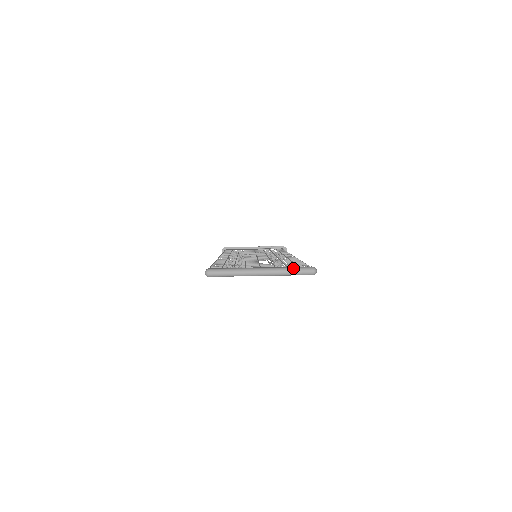
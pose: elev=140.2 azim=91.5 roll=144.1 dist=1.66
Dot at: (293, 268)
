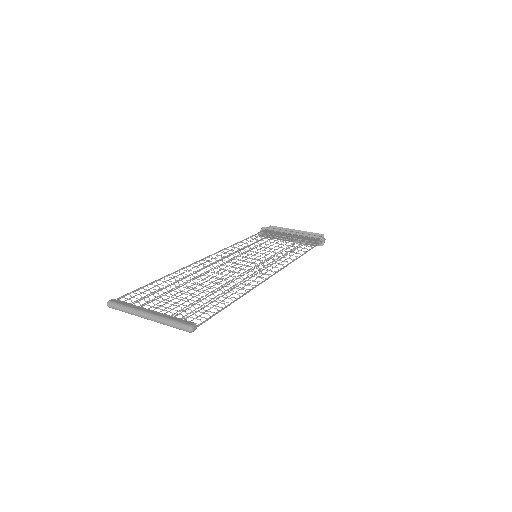
Dot at: (172, 321)
